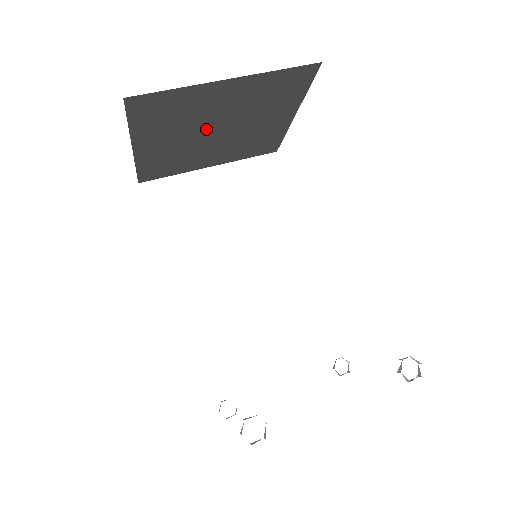
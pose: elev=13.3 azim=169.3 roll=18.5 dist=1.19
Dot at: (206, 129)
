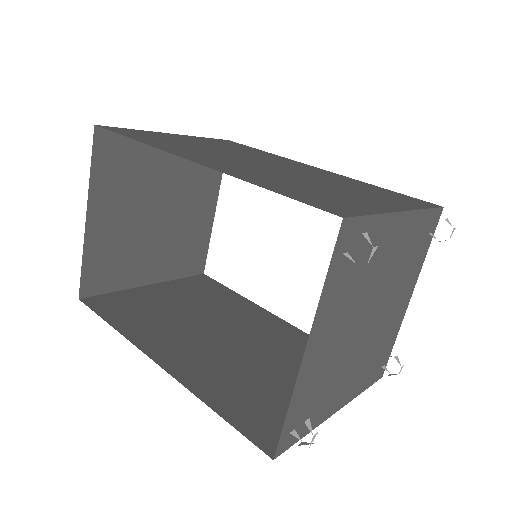
Dot at: (152, 225)
